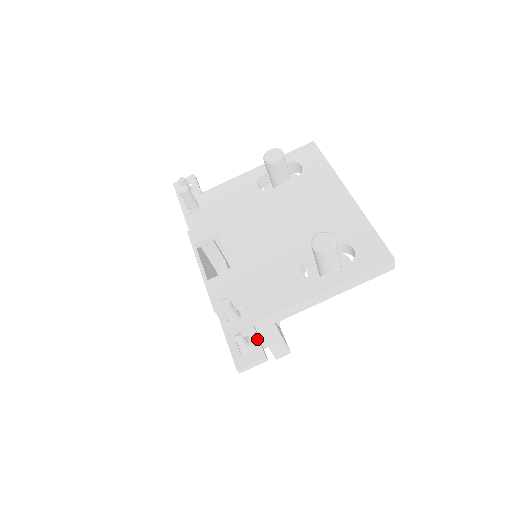
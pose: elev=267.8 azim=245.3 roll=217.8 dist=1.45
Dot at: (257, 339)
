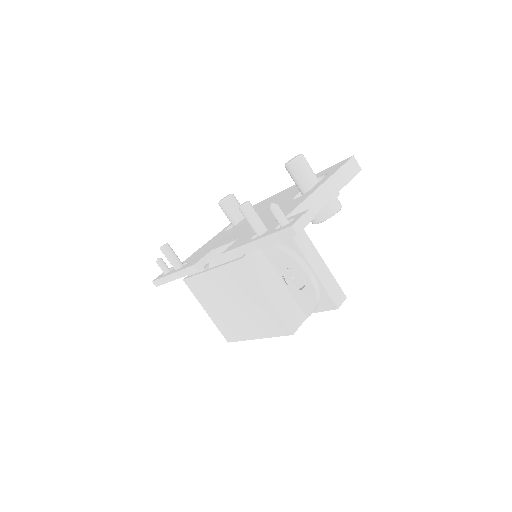
Dot at: (292, 216)
